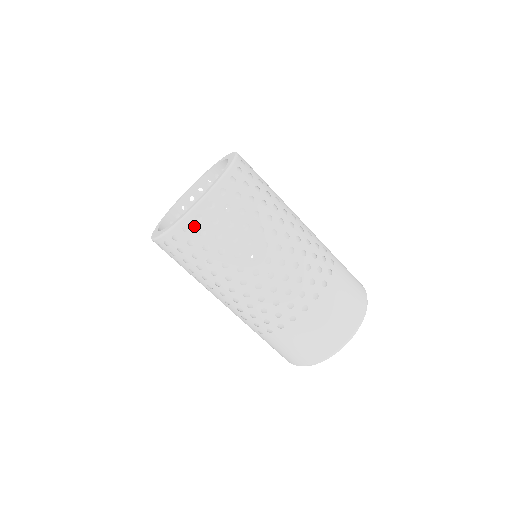
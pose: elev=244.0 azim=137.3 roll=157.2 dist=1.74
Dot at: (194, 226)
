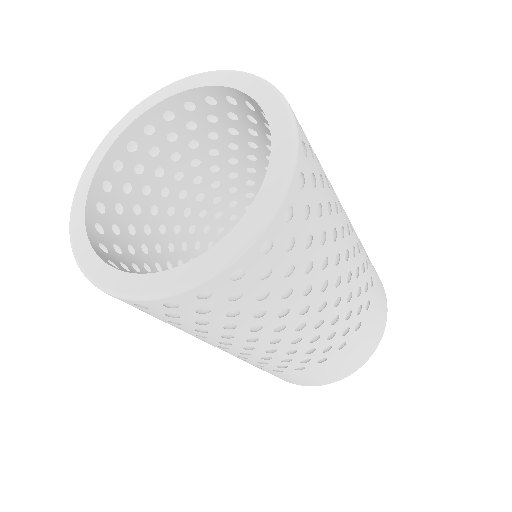
Dot at: (190, 304)
